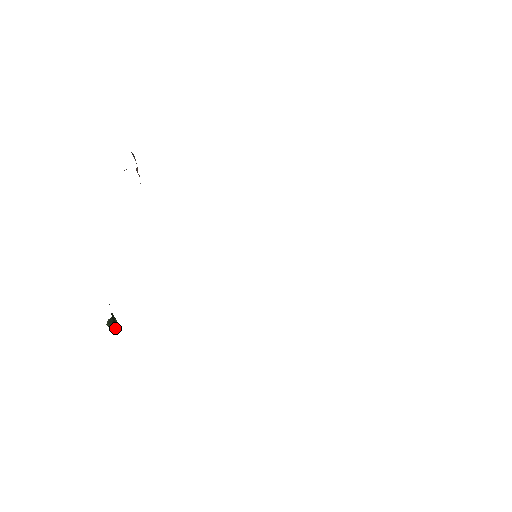
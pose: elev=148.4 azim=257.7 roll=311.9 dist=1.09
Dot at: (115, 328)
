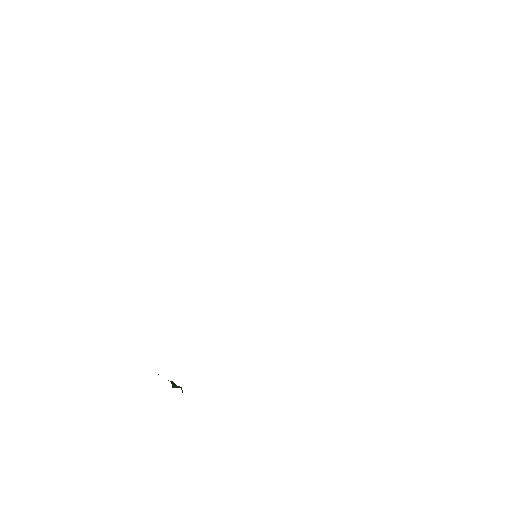
Dot at: (180, 387)
